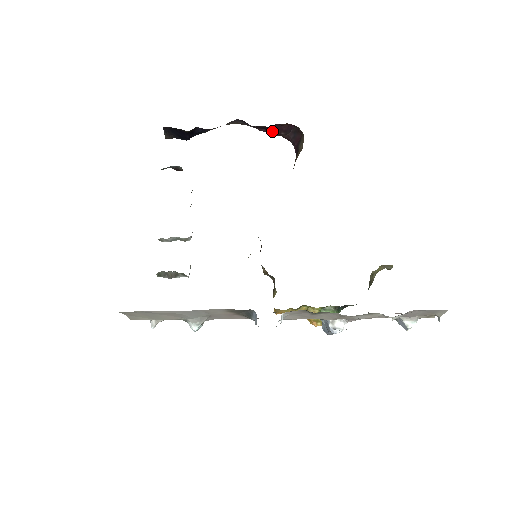
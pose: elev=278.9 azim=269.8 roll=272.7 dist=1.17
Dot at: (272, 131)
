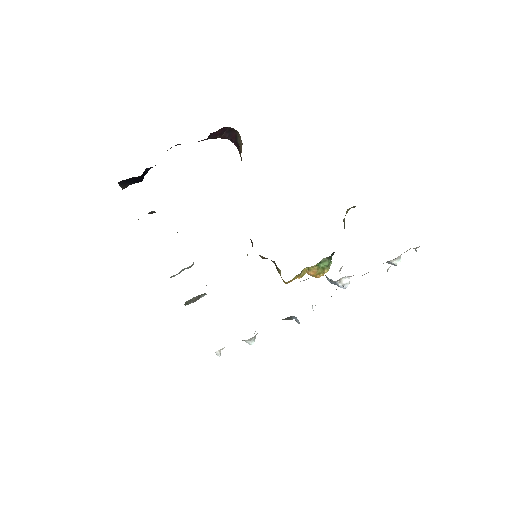
Dot at: (208, 138)
